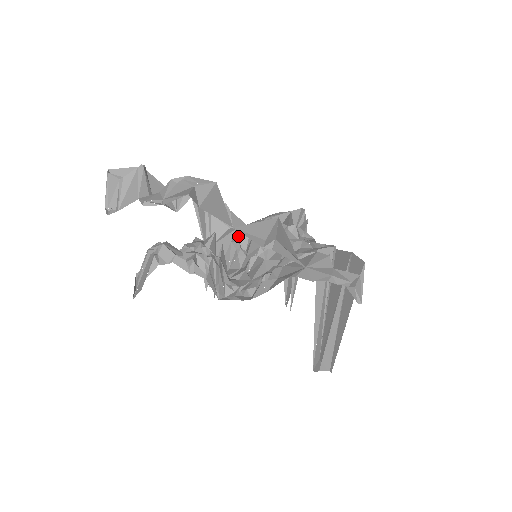
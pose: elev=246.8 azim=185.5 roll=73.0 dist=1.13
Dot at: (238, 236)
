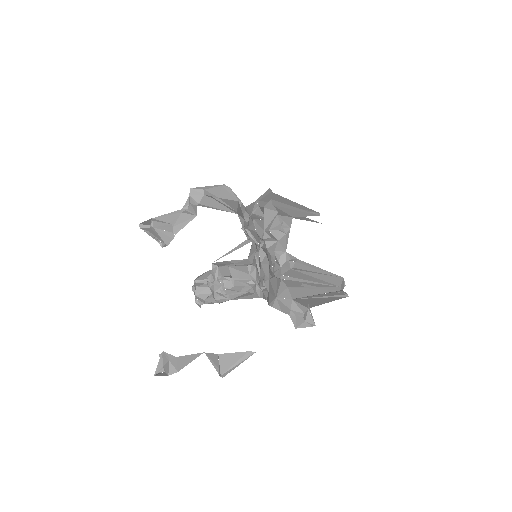
Dot at: (245, 217)
